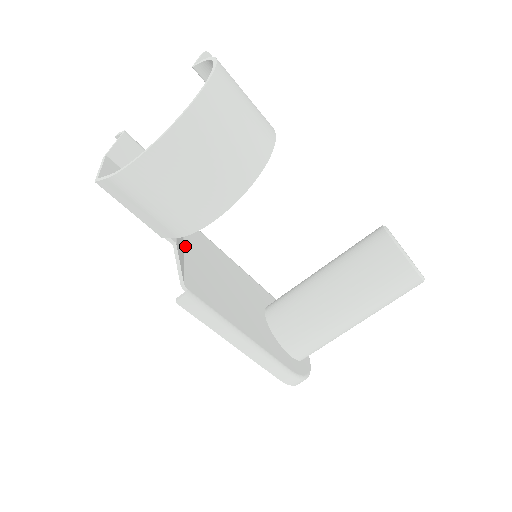
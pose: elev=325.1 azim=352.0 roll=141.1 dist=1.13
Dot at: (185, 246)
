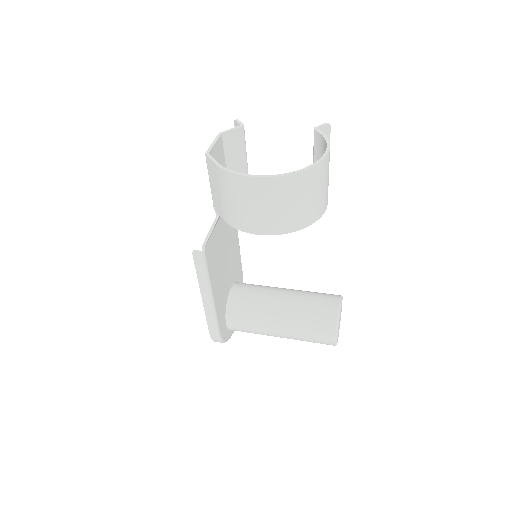
Dot at: occluded
